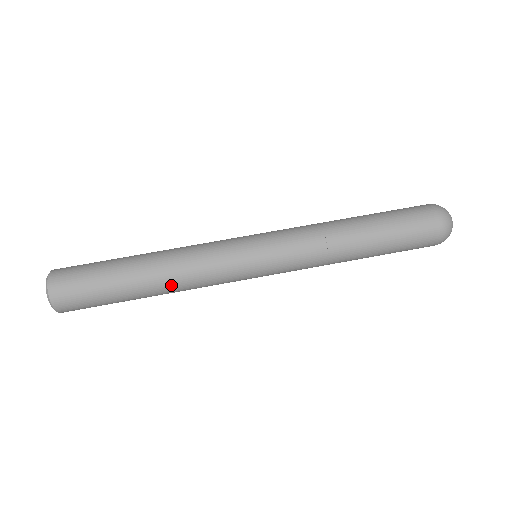
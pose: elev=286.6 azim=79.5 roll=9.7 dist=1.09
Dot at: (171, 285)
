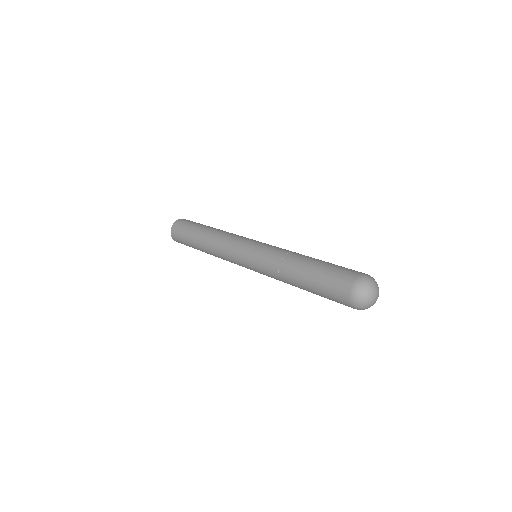
Dot at: (215, 233)
